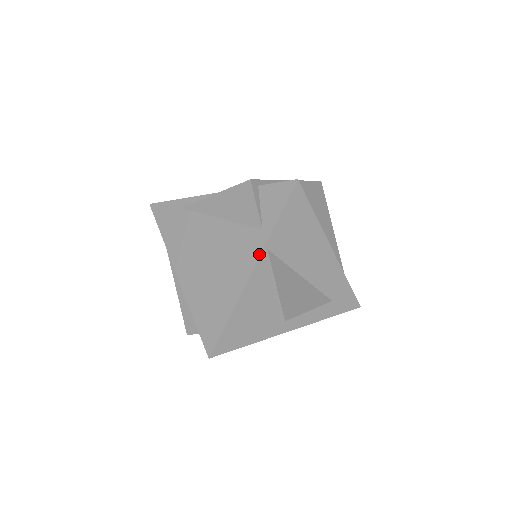
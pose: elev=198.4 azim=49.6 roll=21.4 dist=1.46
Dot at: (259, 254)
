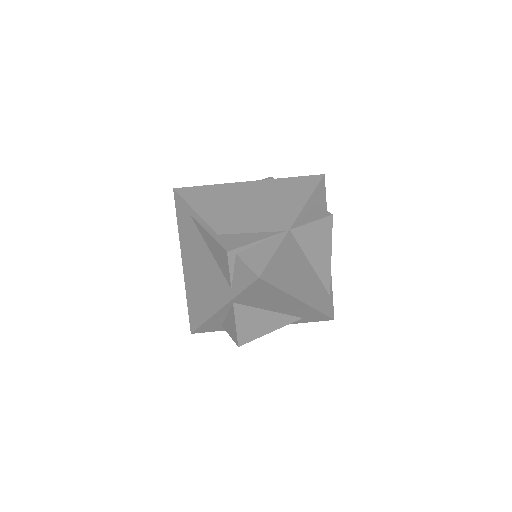
Dot at: (226, 303)
